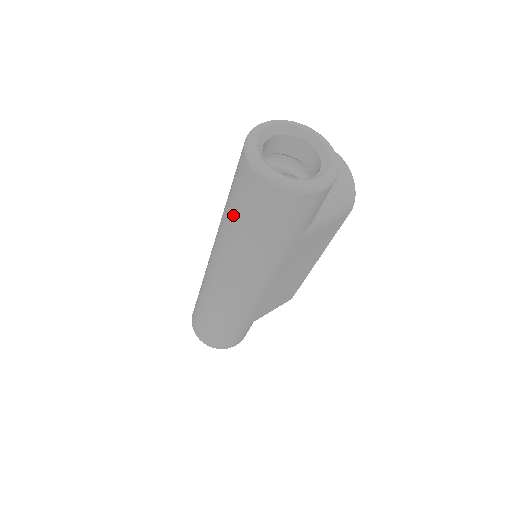
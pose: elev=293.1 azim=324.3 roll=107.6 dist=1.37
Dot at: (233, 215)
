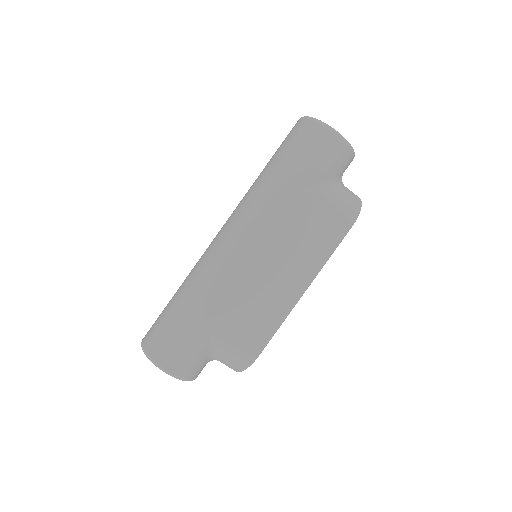
Dot at: occluded
